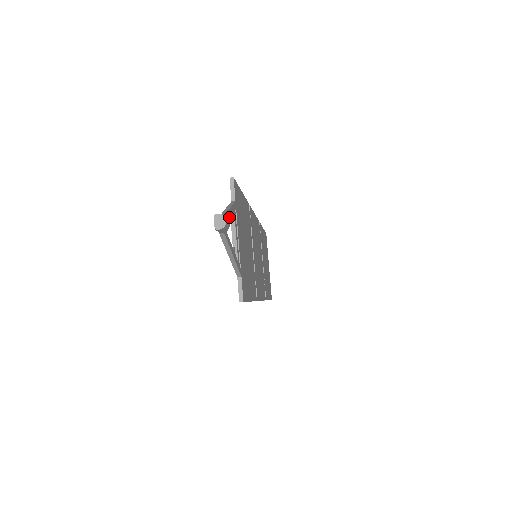
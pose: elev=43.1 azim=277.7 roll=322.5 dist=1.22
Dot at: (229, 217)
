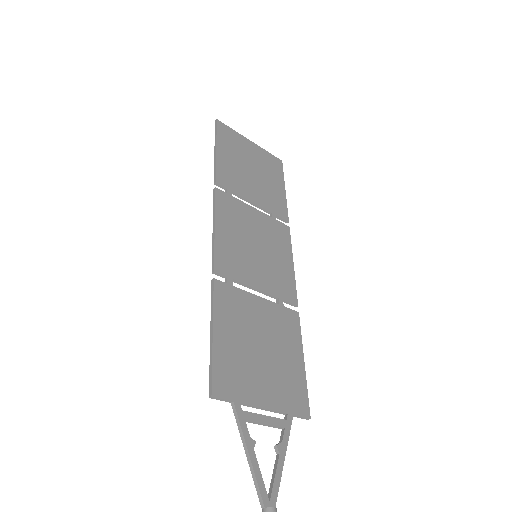
Dot at: (256, 461)
